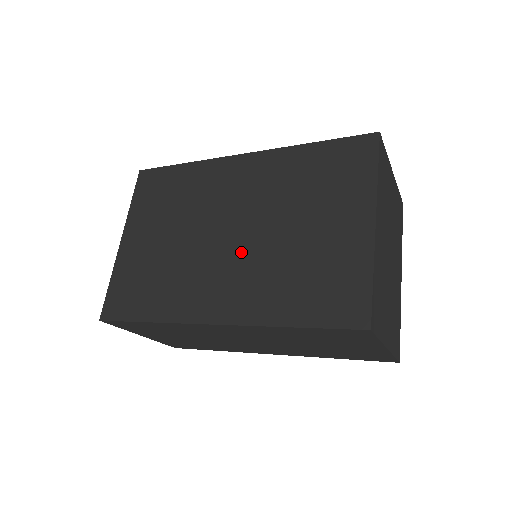
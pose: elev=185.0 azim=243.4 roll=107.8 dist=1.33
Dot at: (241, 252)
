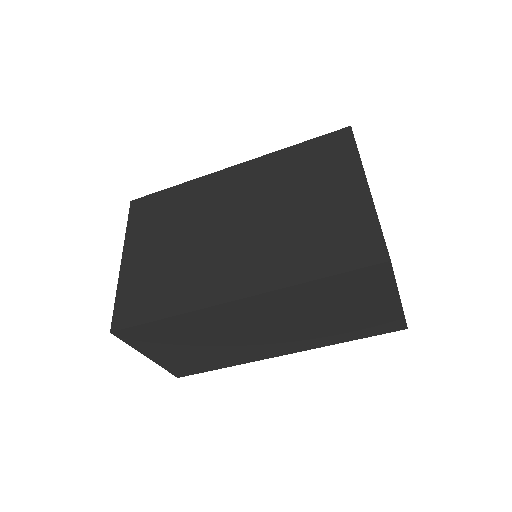
Dot at: (250, 236)
